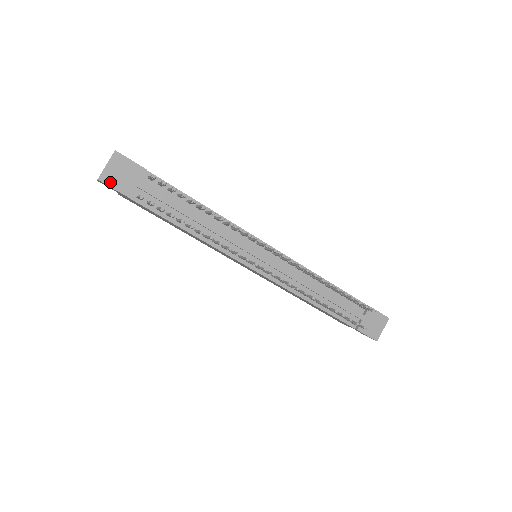
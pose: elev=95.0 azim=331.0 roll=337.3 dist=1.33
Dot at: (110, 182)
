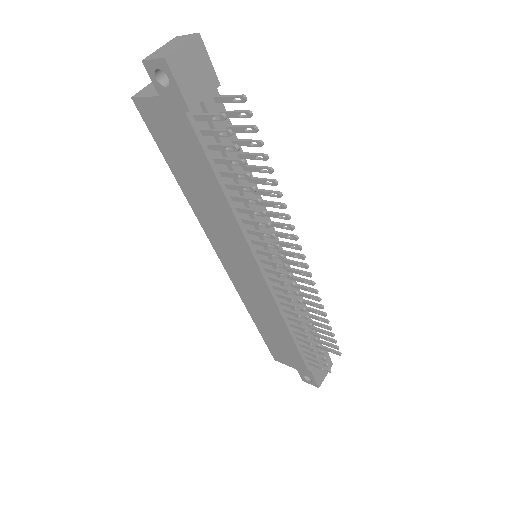
Dot at: (177, 72)
